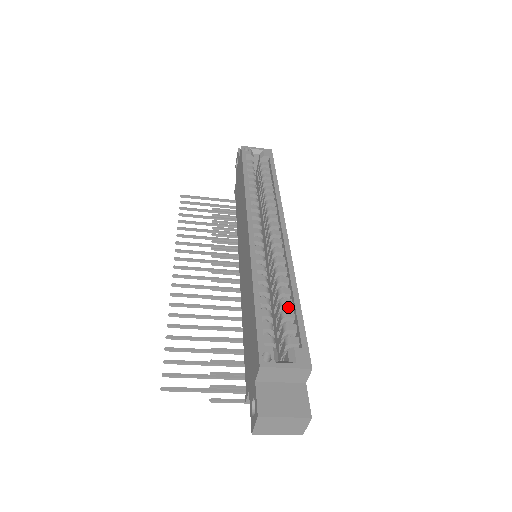
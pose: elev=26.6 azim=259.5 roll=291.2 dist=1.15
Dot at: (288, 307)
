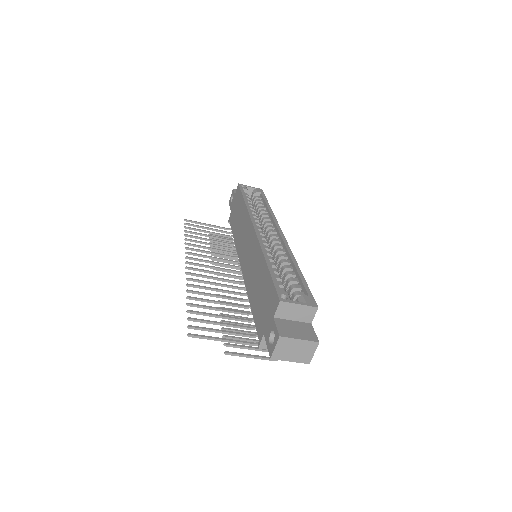
Dot at: (292, 277)
